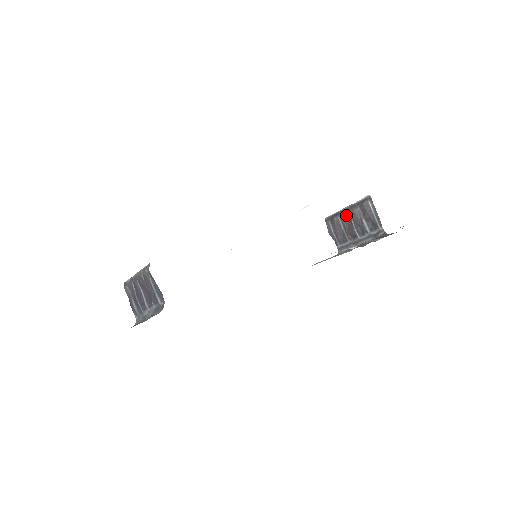
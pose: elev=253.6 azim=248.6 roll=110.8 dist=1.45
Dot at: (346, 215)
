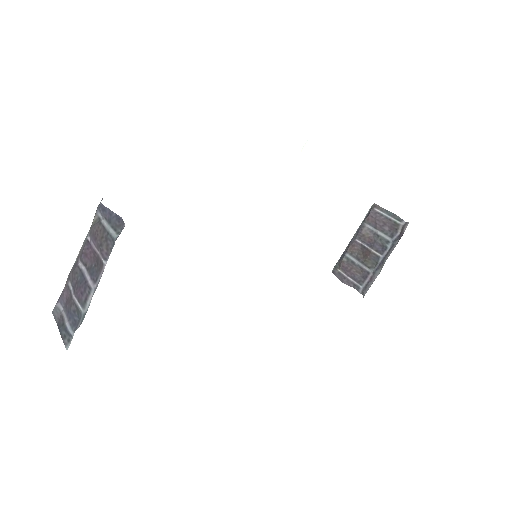
Dot at: (355, 245)
